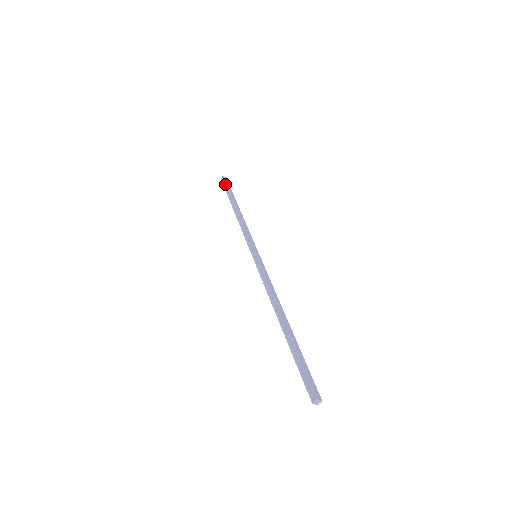
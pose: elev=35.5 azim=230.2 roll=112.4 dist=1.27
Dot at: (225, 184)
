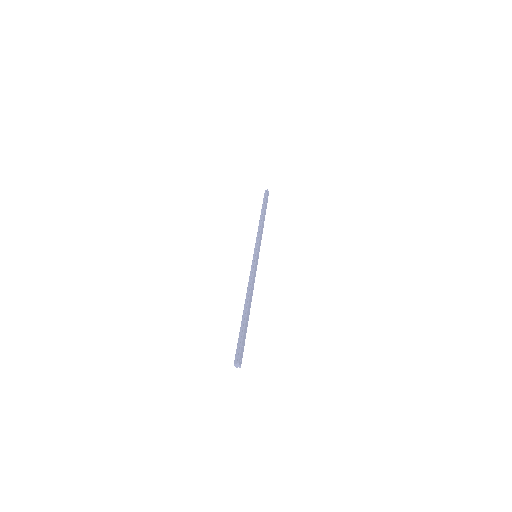
Dot at: (266, 196)
